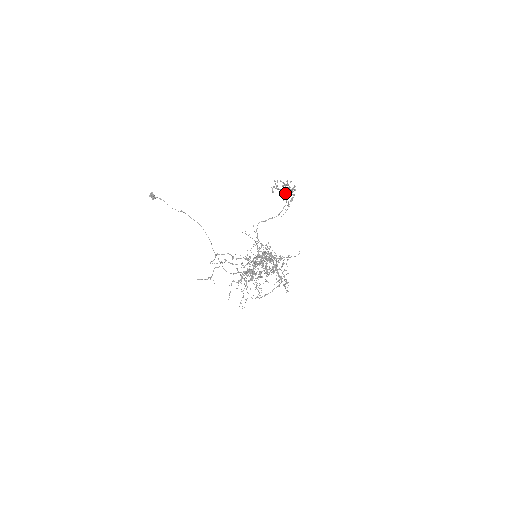
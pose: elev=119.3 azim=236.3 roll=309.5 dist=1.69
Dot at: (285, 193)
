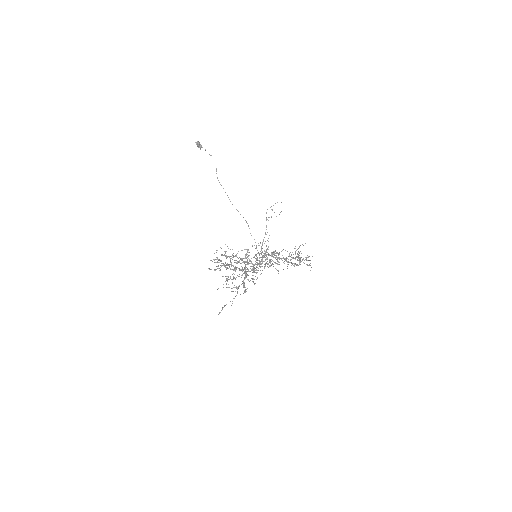
Dot at: (226, 267)
